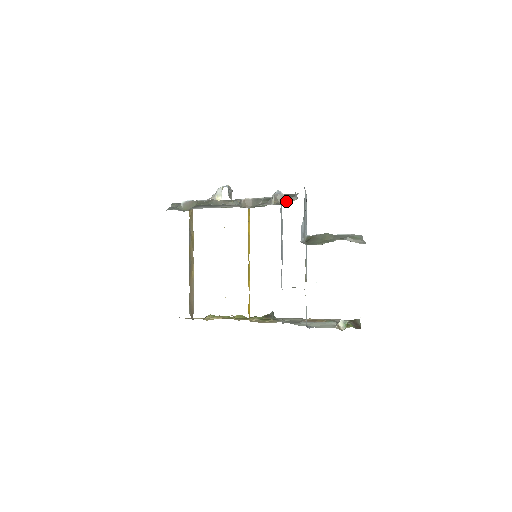
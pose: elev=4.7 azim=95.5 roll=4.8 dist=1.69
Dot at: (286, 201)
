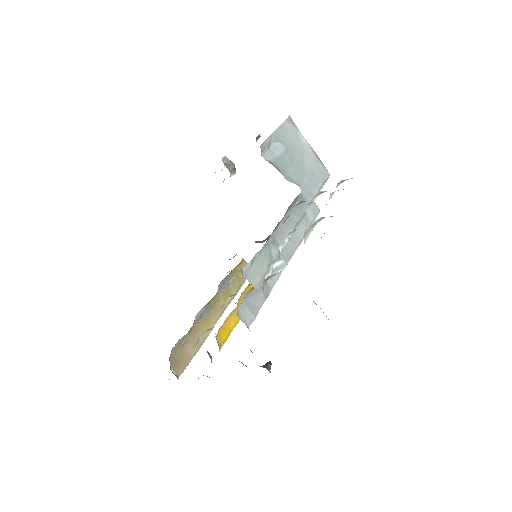
Dot at: occluded
